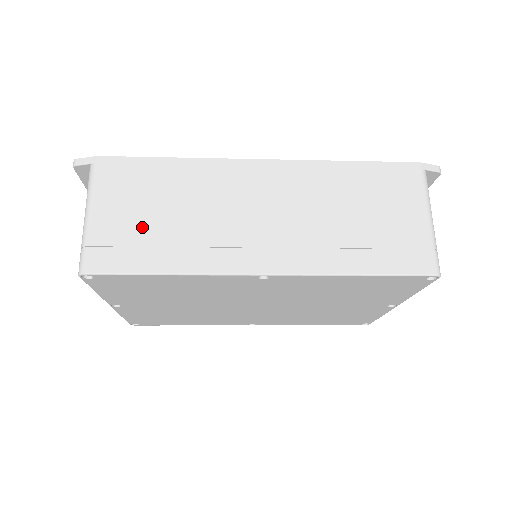
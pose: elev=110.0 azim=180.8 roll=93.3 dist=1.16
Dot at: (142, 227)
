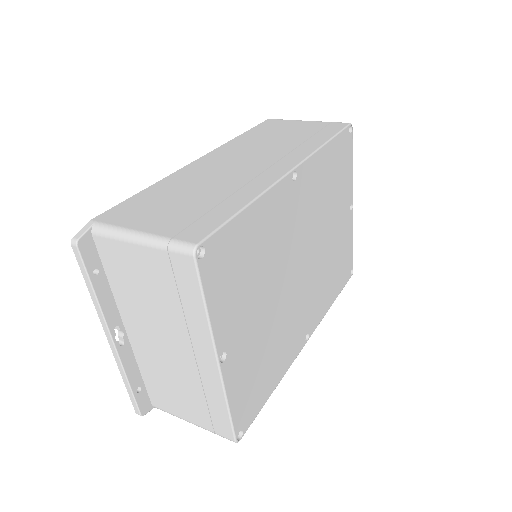
Dot at: (190, 209)
